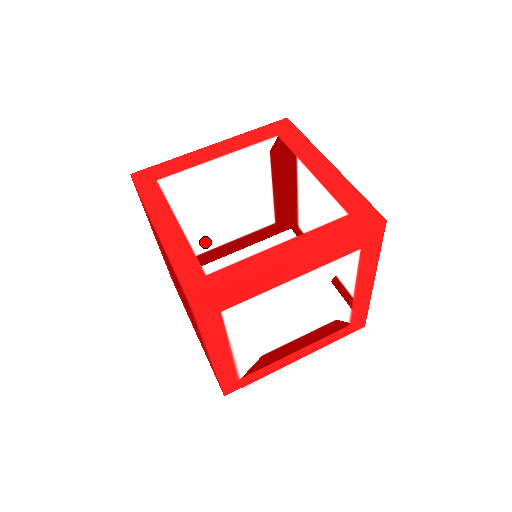
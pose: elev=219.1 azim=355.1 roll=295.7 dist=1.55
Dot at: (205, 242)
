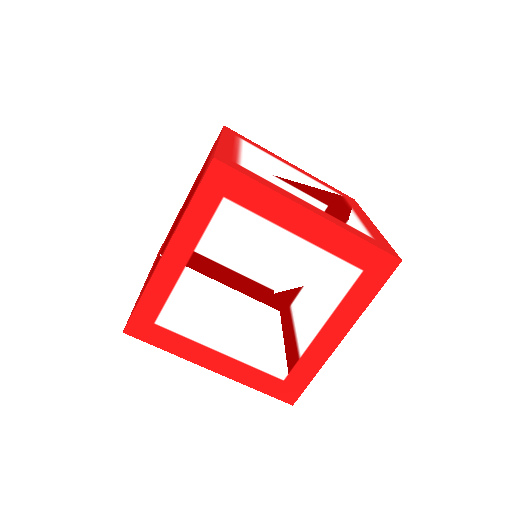
Dot at: (251, 163)
